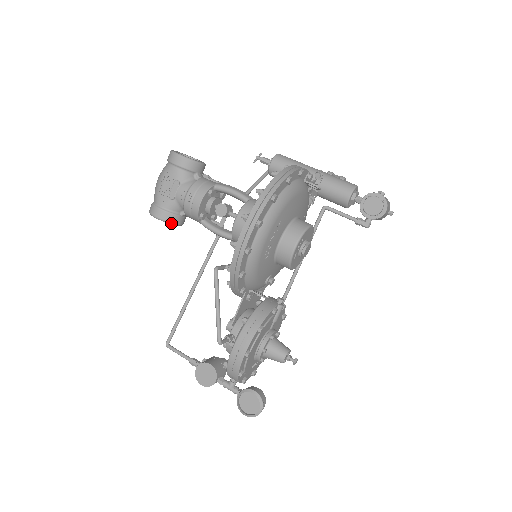
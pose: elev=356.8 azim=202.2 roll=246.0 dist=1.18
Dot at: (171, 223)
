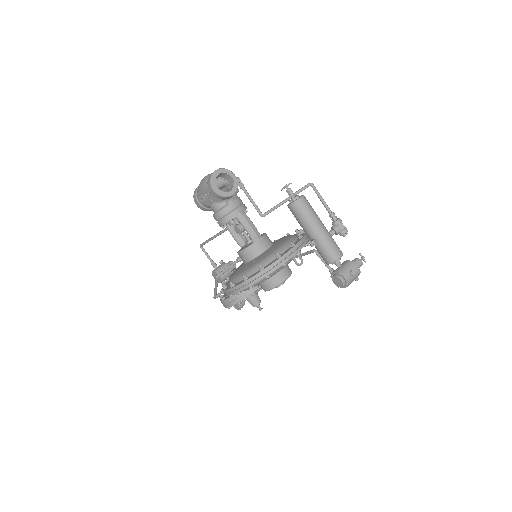
Dot at: occluded
